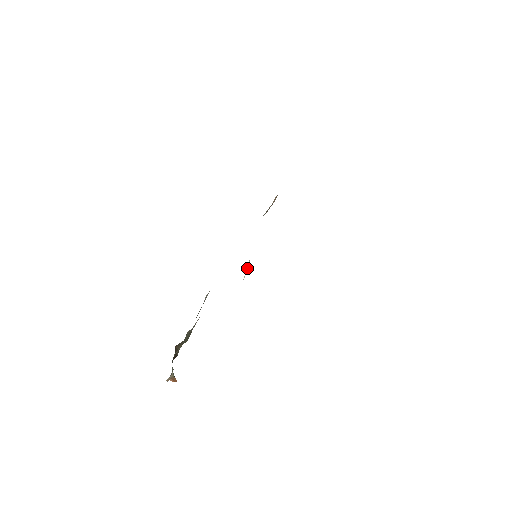
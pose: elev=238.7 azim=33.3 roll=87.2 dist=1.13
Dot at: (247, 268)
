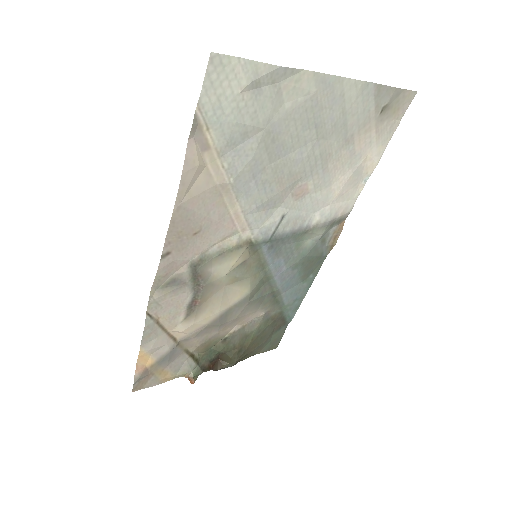
Dot at: (240, 264)
